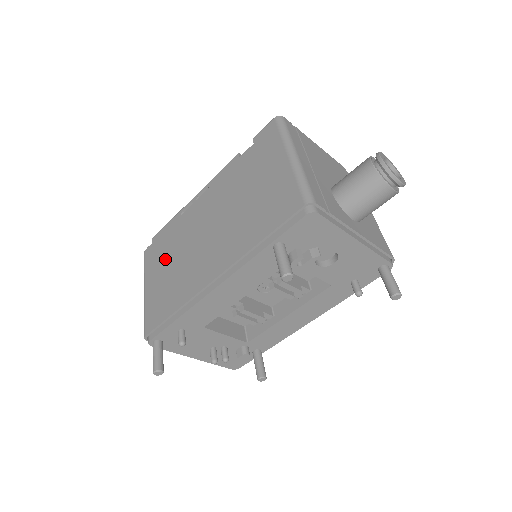
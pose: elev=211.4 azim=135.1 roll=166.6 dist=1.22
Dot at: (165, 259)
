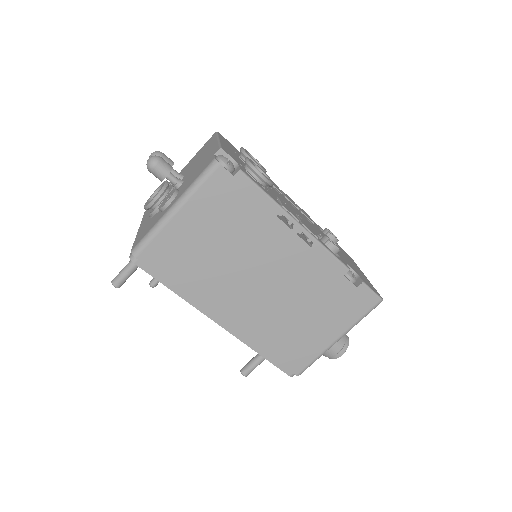
Dot at: (221, 227)
